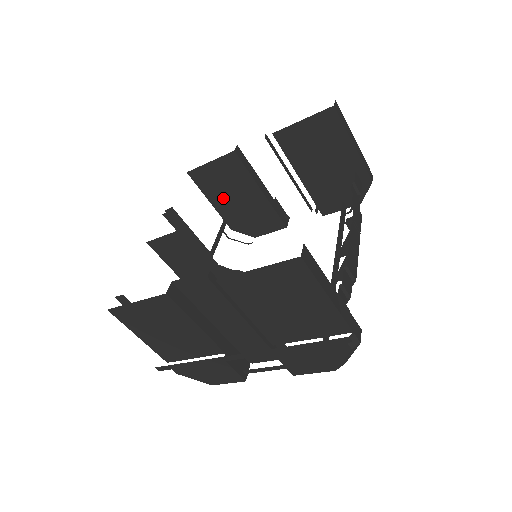
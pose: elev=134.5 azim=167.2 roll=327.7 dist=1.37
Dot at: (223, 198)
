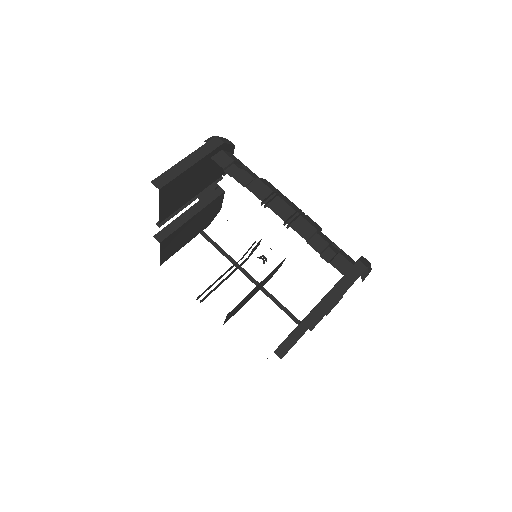
Dot at: (186, 238)
